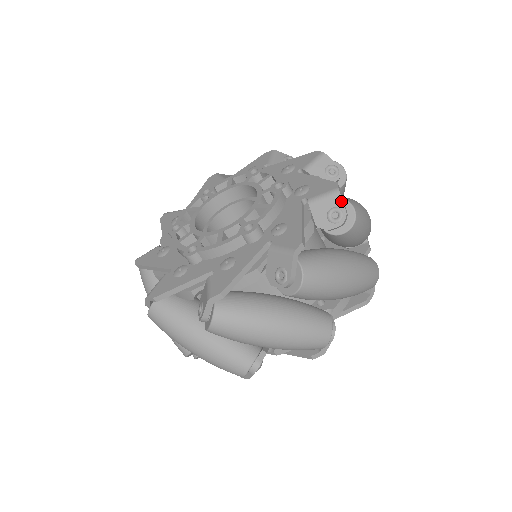
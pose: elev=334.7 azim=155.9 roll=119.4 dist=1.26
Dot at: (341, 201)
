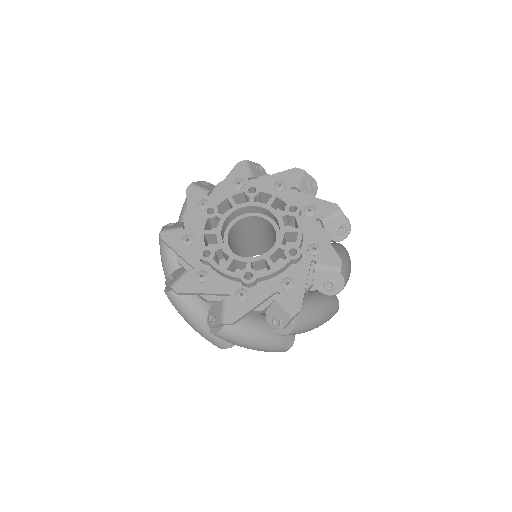
Dot at: (345, 219)
